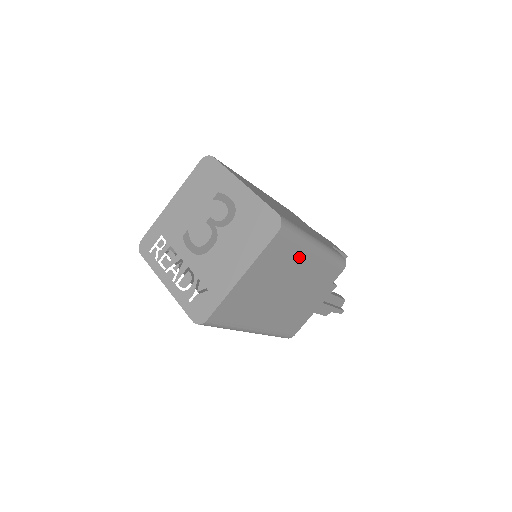
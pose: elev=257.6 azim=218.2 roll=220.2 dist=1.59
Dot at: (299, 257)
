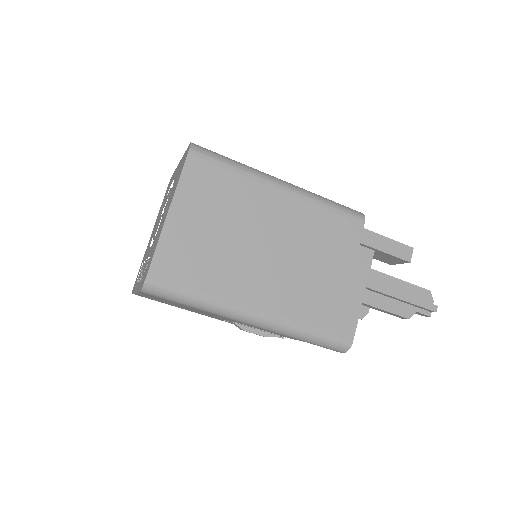
Dot at: (253, 192)
